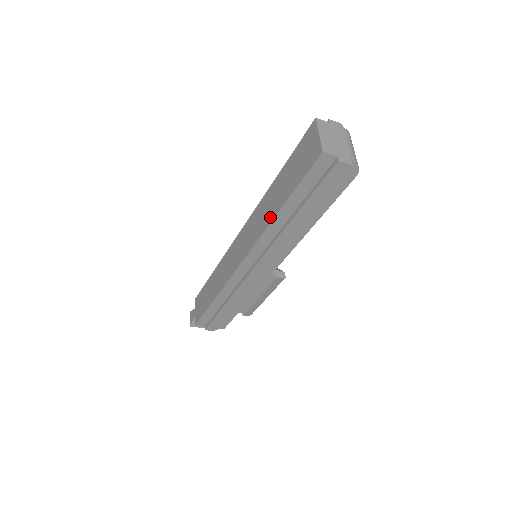
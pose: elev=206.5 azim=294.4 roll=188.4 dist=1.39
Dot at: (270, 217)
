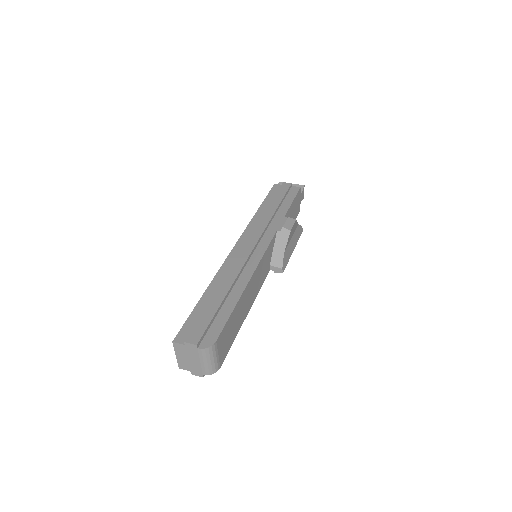
Dot at: occluded
